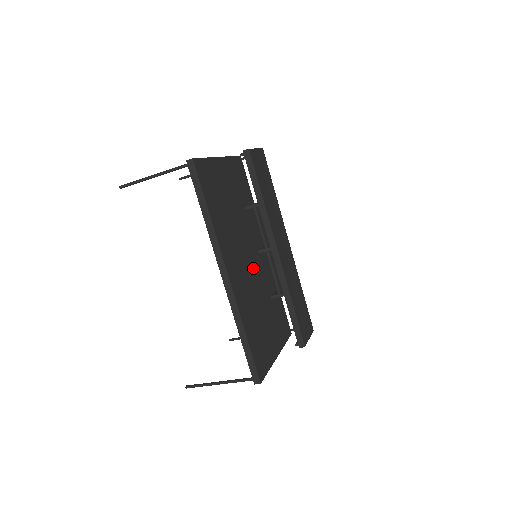
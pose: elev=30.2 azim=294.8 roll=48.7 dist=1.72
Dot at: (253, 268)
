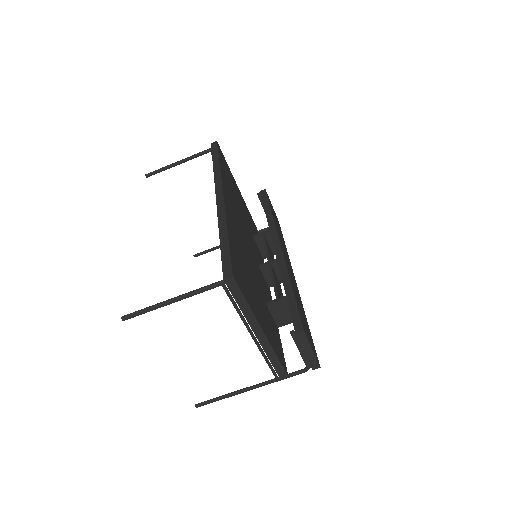
Dot at: (250, 254)
